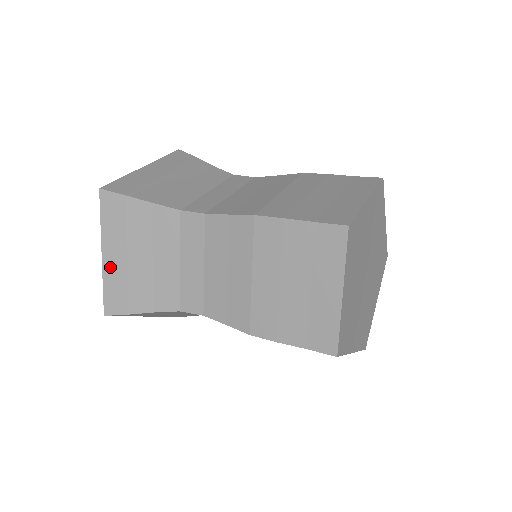
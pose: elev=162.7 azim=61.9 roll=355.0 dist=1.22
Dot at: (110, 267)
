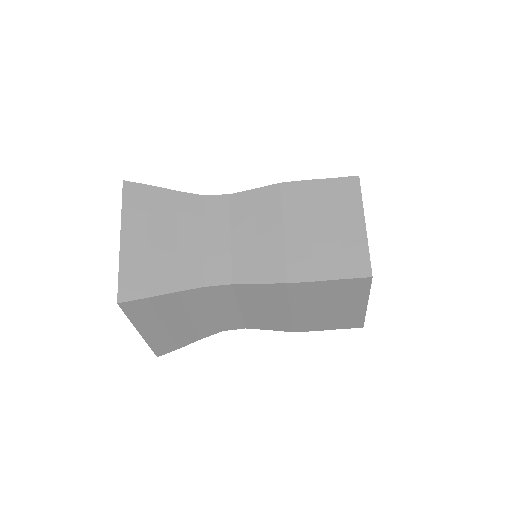
Dot at: (129, 251)
